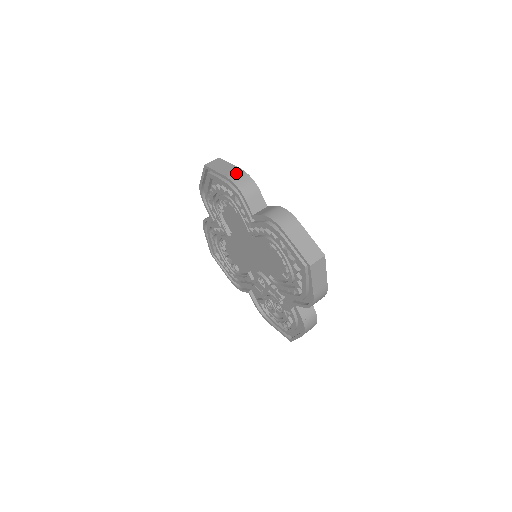
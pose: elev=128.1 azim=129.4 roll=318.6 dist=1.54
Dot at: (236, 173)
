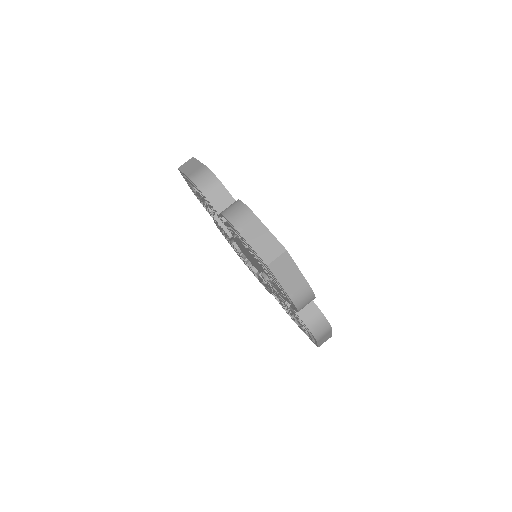
Dot at: (198, 171)
